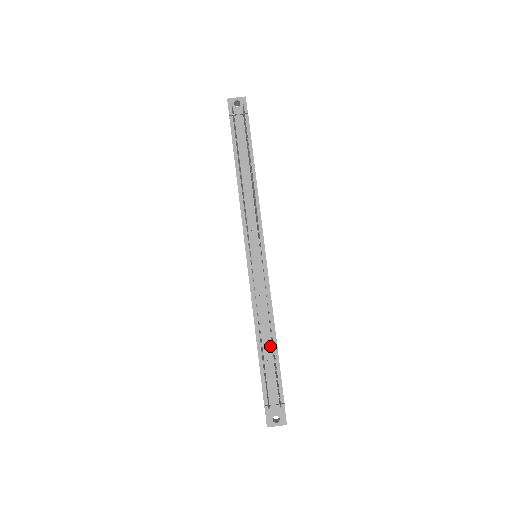
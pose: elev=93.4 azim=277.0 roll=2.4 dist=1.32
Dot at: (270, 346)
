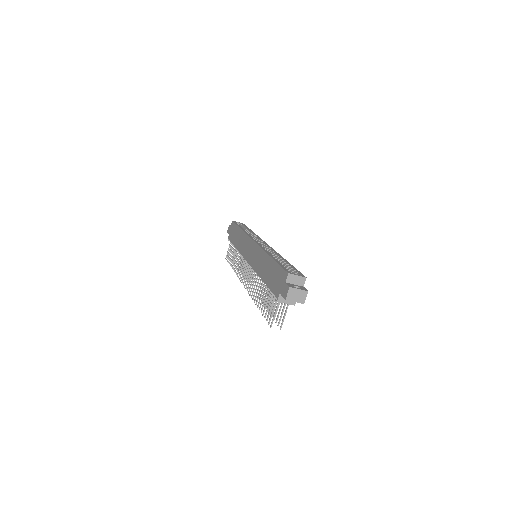
Dot at: occluded
